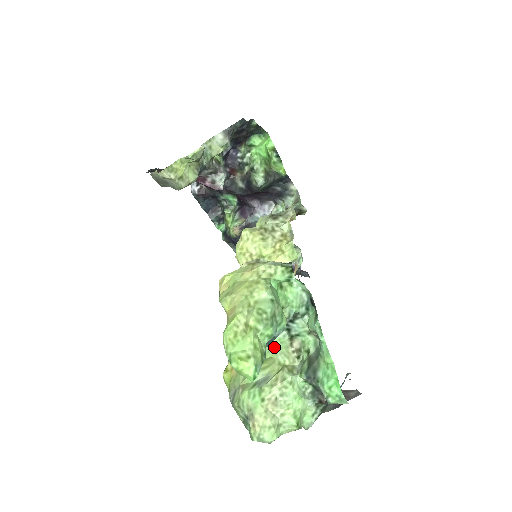
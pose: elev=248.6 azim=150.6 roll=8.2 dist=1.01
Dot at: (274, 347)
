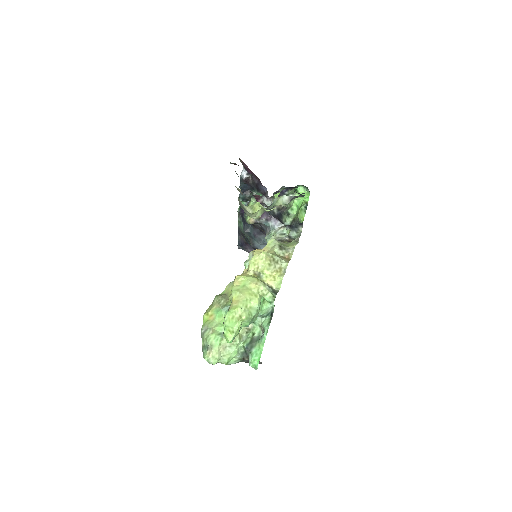
Dot at: occluded
